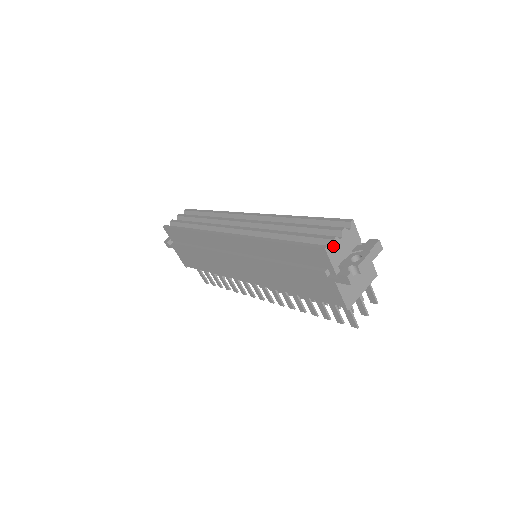
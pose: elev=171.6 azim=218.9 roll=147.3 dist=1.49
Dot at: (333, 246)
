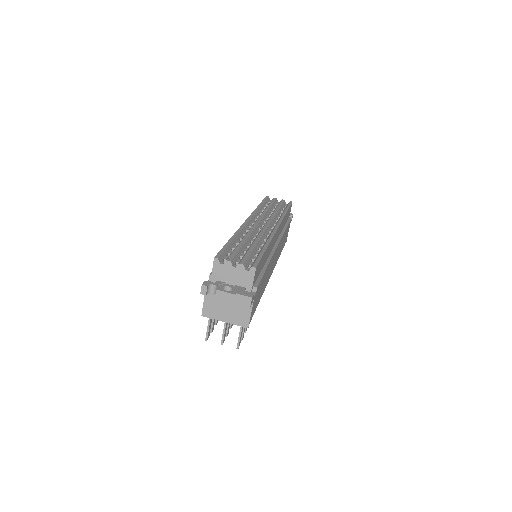
Dot at: (223, 264)
